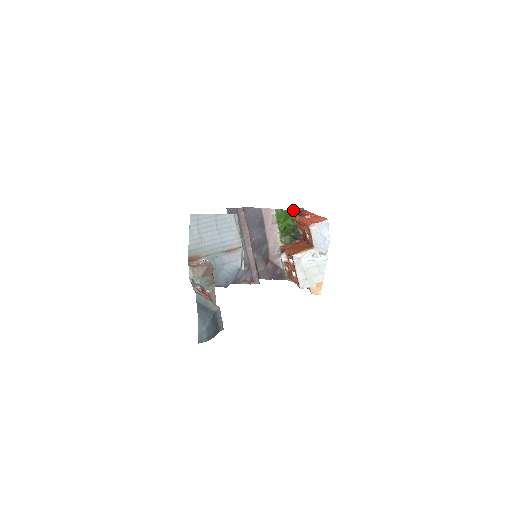
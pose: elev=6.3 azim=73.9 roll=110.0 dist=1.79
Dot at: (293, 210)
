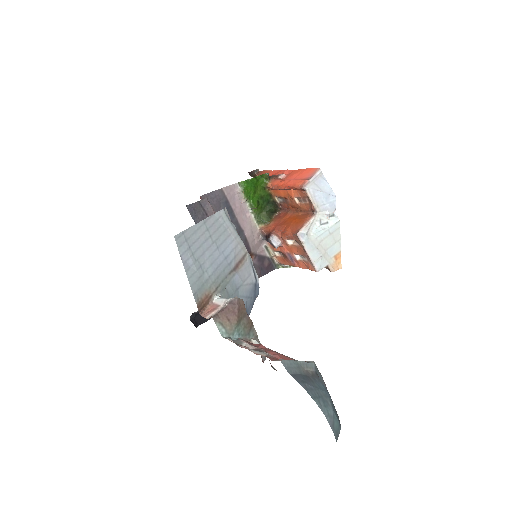
Dot at: (259, 175)
